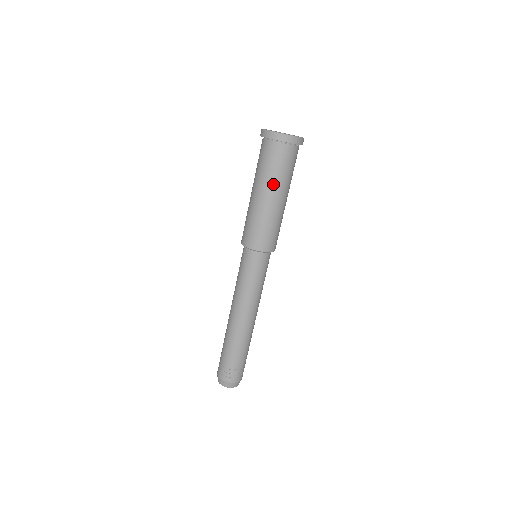
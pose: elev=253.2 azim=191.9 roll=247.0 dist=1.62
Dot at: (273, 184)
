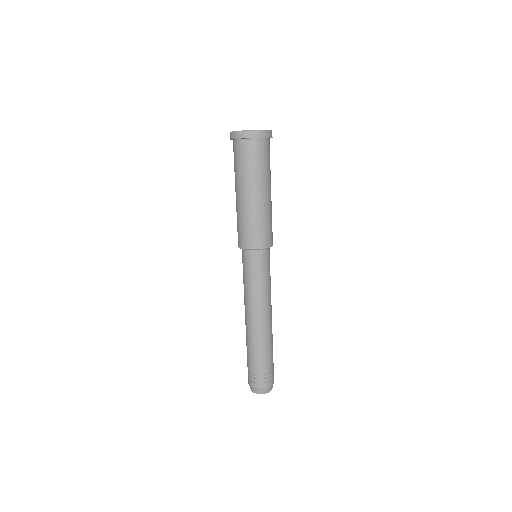
Dot at: (267, 180)
